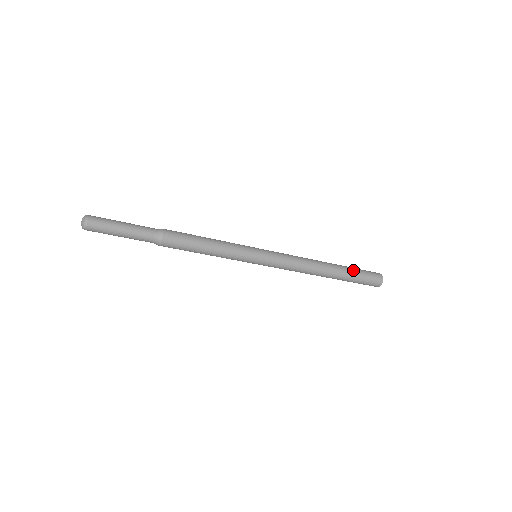
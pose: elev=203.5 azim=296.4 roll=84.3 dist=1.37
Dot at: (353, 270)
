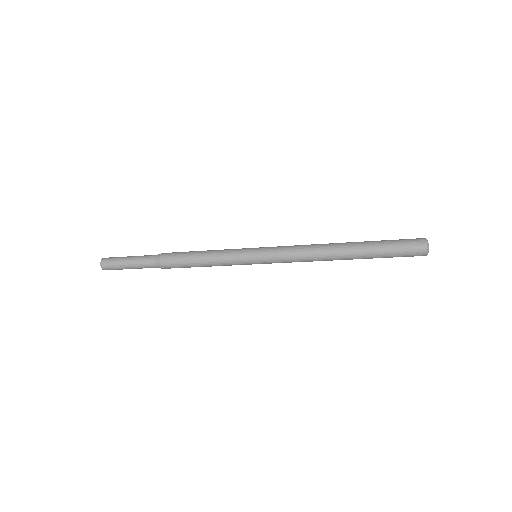
Dot at: (378, 248)
